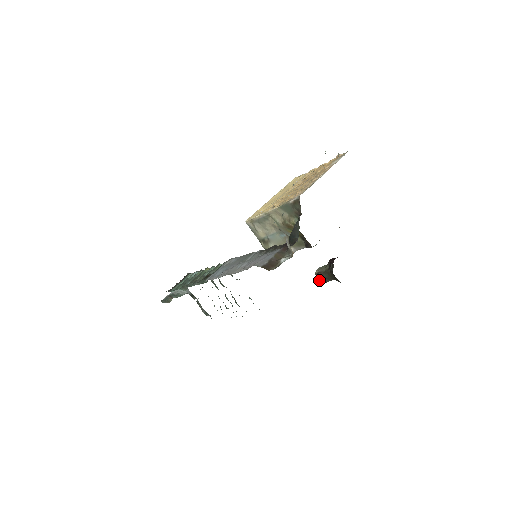
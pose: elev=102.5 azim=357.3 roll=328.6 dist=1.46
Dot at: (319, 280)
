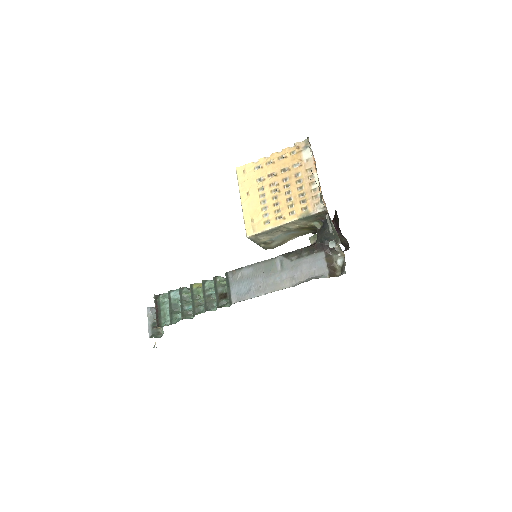
Dot at: occluded
